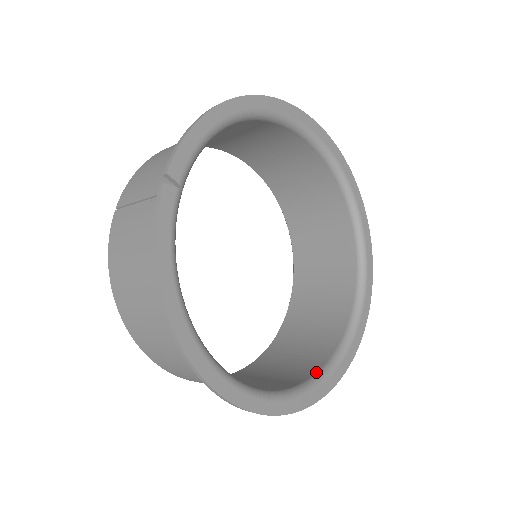
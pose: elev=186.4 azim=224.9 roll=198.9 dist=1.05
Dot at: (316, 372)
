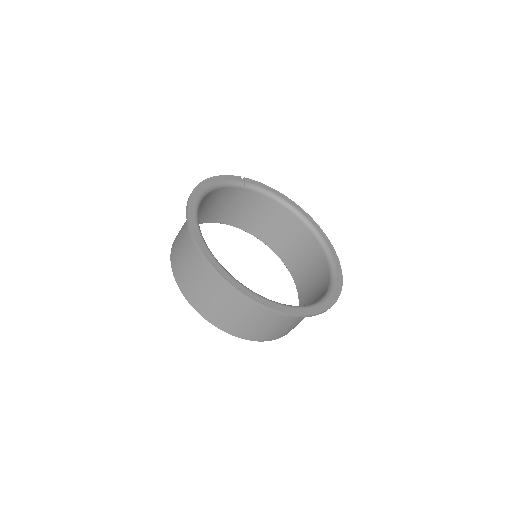
Dot at: occluded
